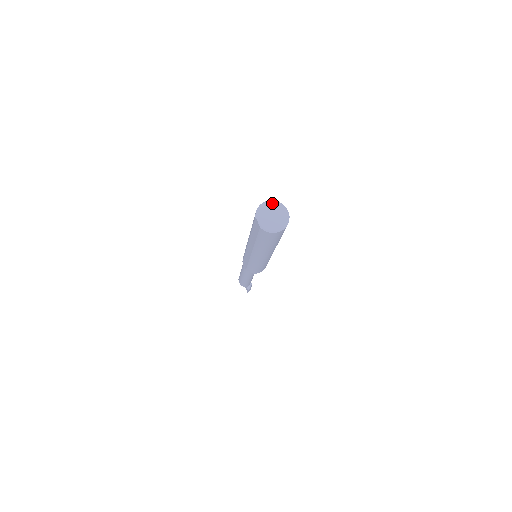
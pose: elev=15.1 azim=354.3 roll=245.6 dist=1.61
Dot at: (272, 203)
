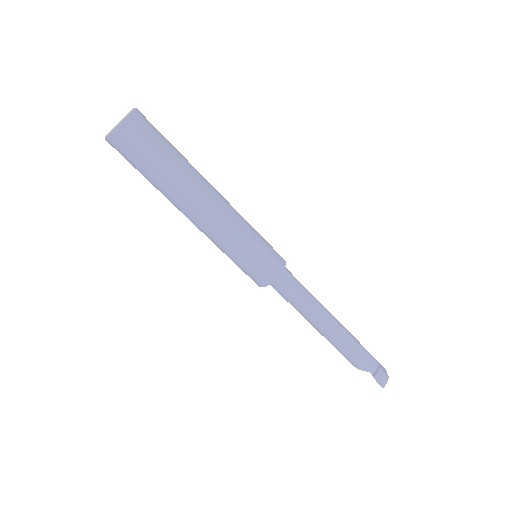
Dot at: occluded
